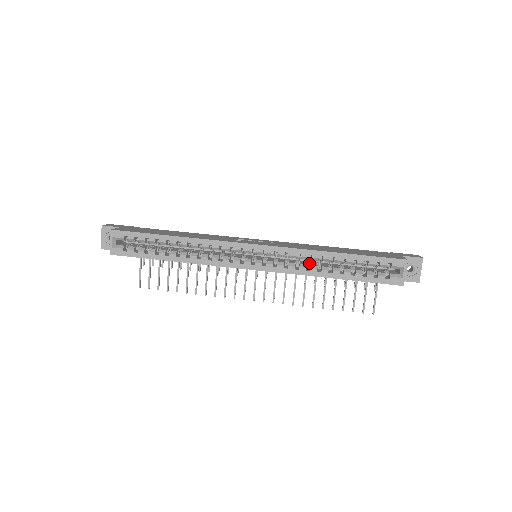
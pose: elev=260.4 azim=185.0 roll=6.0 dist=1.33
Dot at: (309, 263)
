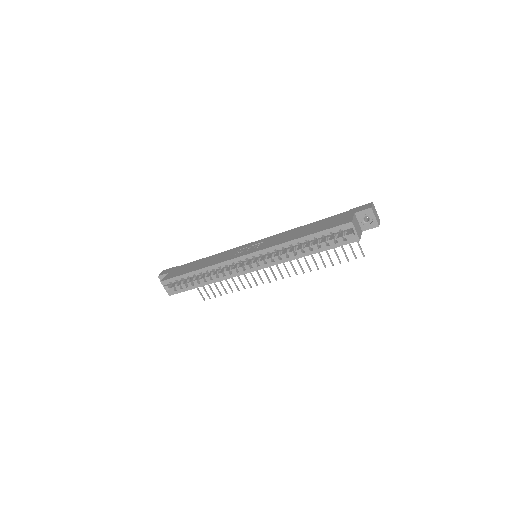
Dot at: (288, 250)
